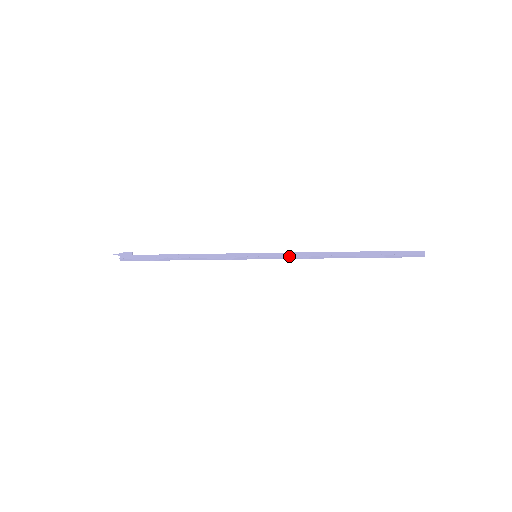
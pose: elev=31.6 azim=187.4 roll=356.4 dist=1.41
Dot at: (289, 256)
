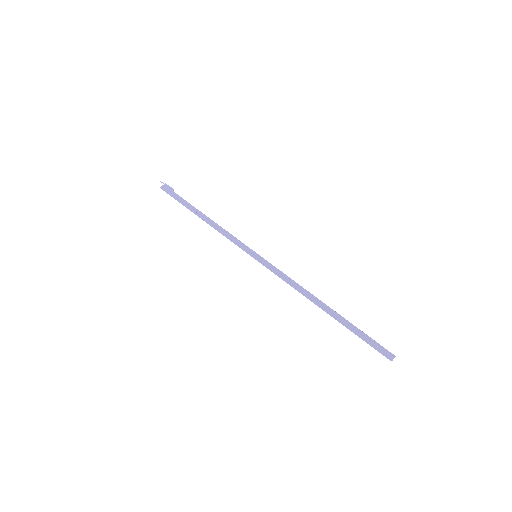
Dot at: (280, 274)
